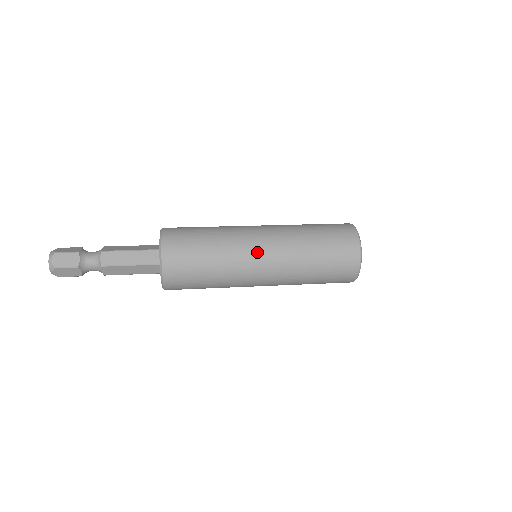
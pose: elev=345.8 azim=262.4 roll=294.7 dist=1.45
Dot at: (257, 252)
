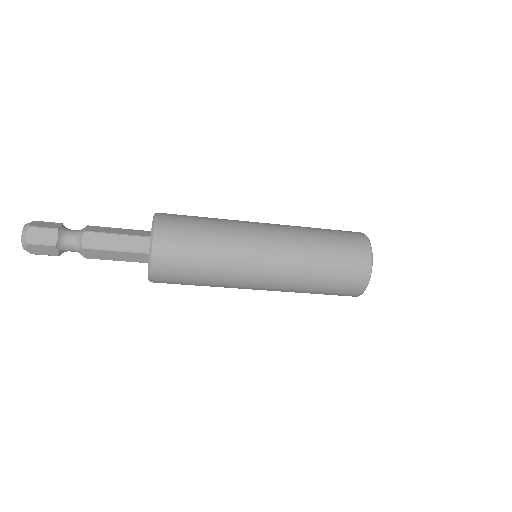
Dot at: (259, 254)
